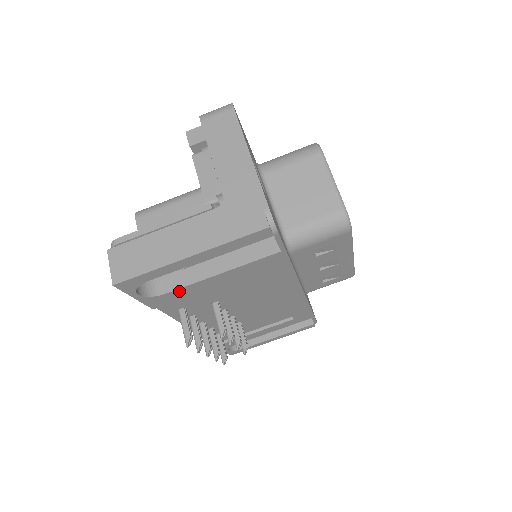
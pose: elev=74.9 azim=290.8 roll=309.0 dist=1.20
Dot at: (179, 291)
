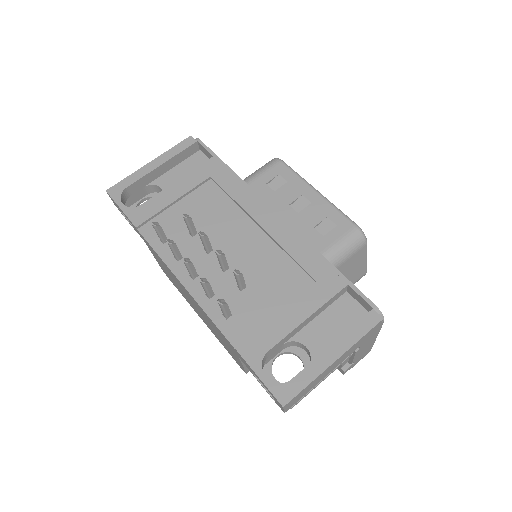
Dot at: (152, 202)
